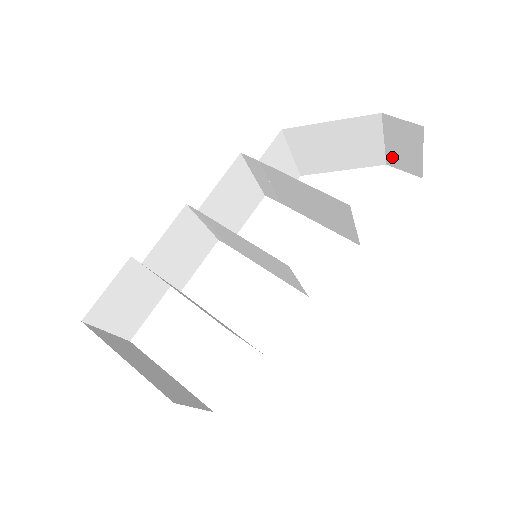
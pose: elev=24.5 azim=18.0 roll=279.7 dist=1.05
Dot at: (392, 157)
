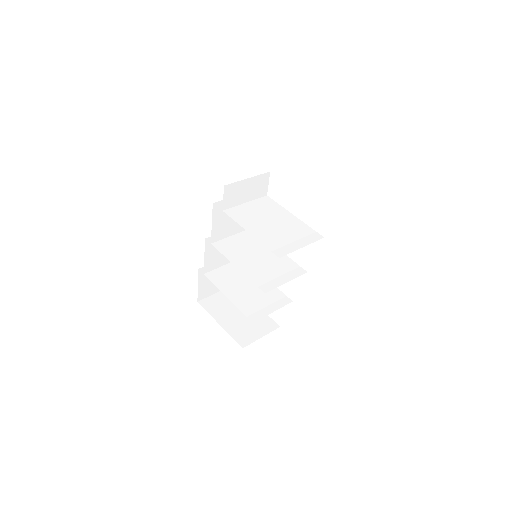
Dot at: occluded
